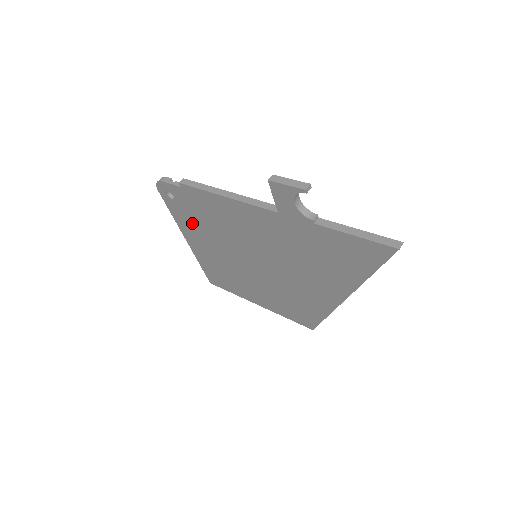
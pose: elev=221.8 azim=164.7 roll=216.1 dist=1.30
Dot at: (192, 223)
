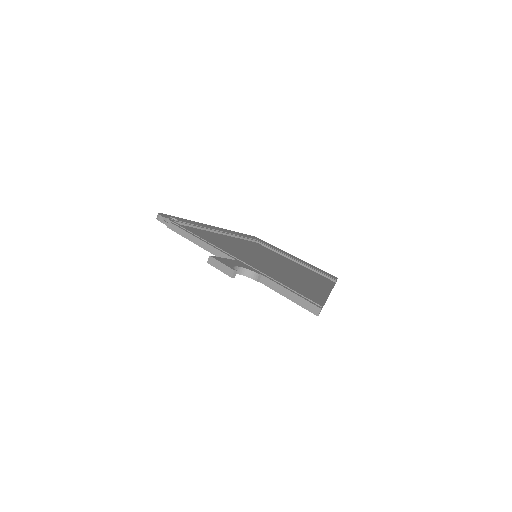
Dot at: occluded
